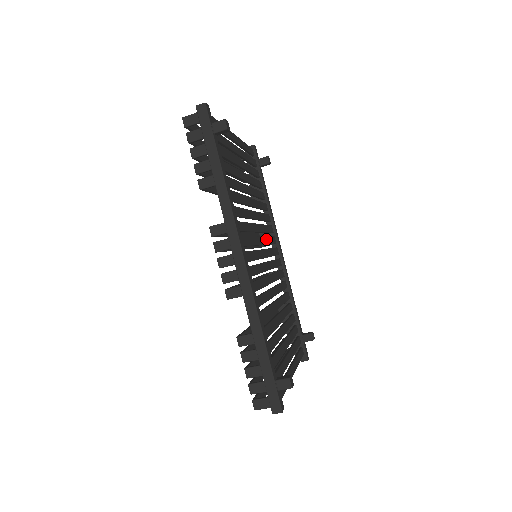
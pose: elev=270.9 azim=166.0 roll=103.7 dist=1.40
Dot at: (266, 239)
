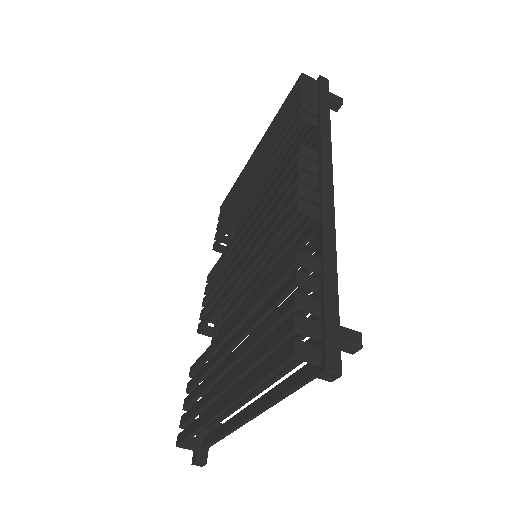
Dot at: occluded
